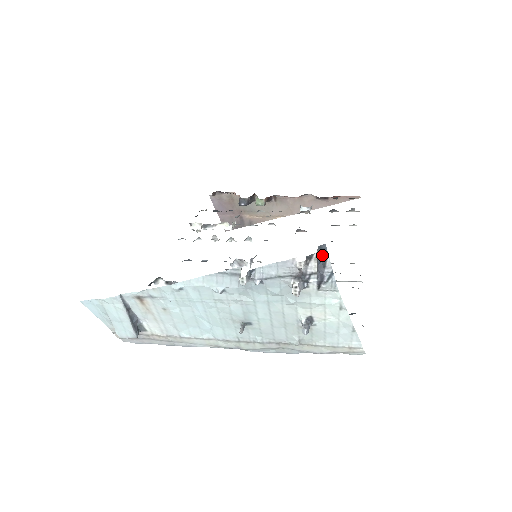
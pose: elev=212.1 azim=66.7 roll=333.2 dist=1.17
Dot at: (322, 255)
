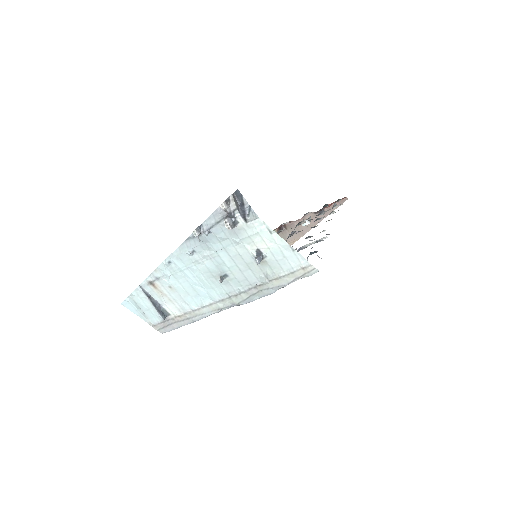
Dot at: (239, 198)
